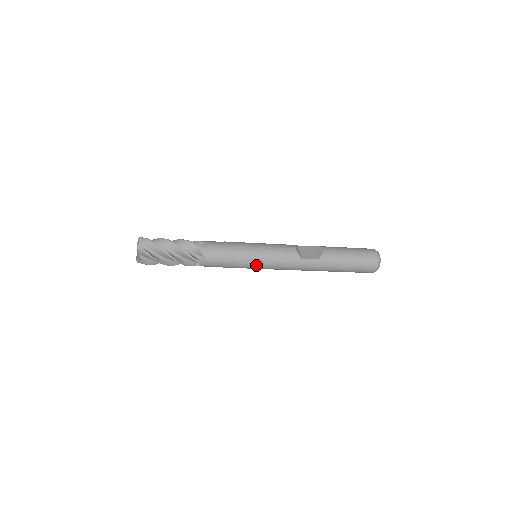
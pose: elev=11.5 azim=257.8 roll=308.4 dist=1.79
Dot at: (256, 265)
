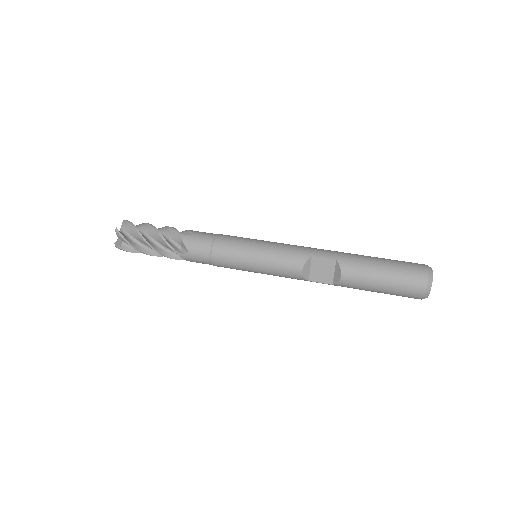
Dot at: occluded
